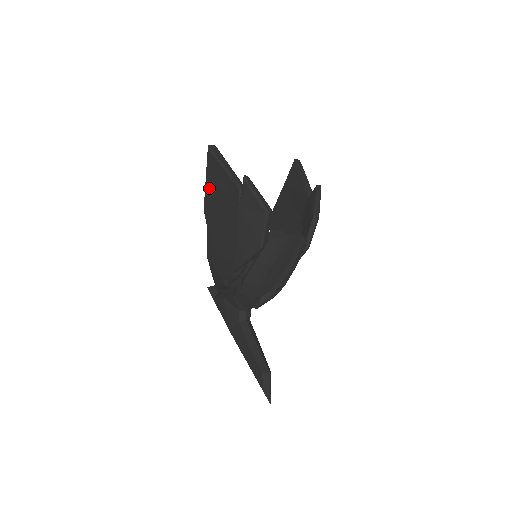
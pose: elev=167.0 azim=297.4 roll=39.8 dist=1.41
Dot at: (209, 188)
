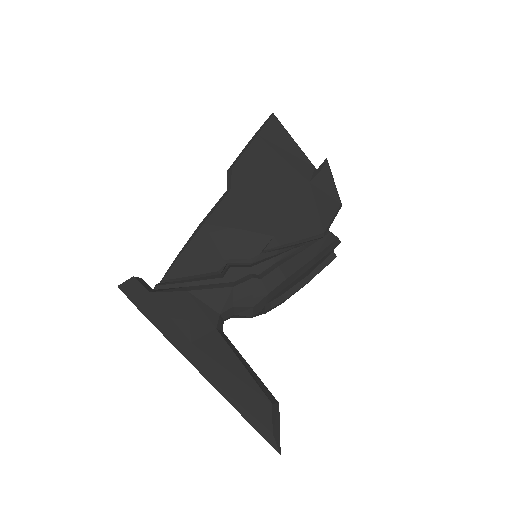
Dot at: (258, 149)
